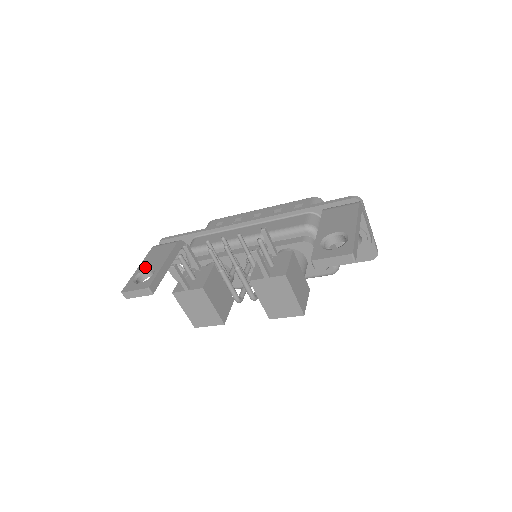
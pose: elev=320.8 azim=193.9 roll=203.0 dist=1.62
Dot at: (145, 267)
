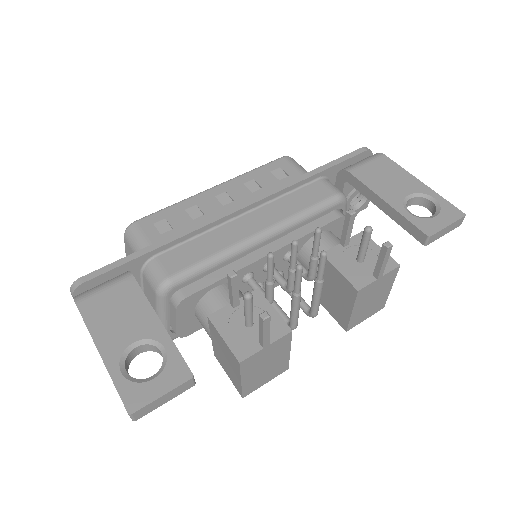
Dot at: (120, 344)
